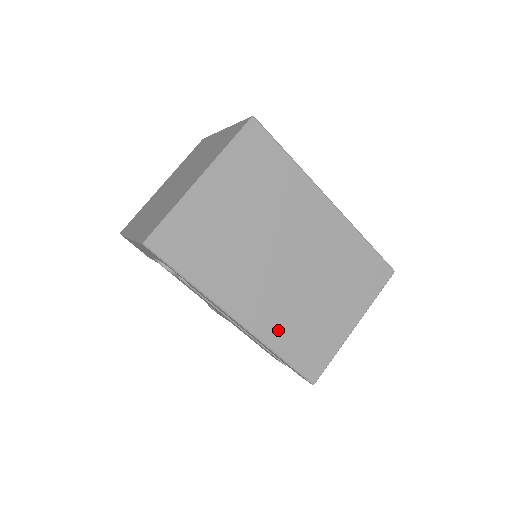
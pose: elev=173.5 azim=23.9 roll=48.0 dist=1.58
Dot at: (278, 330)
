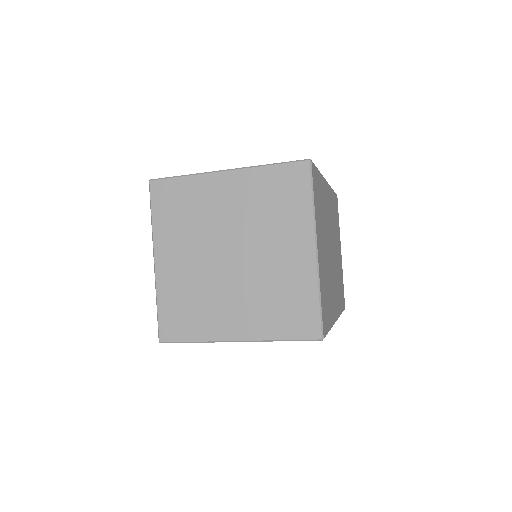
Dot at: (339, 300)
